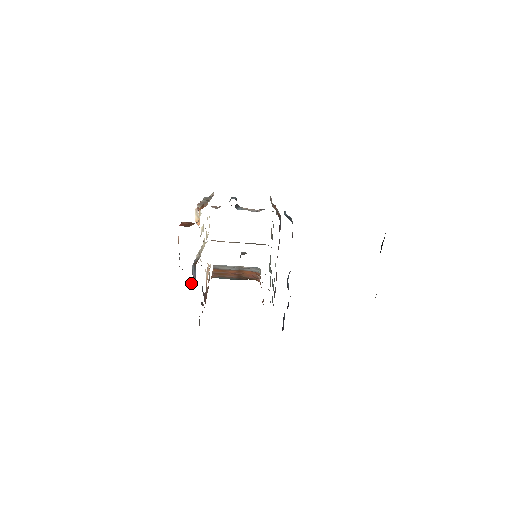
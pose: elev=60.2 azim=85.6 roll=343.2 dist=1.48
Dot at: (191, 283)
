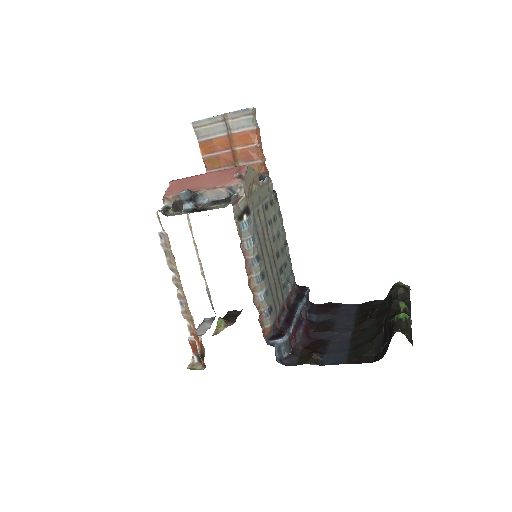
Dot at: occluded
